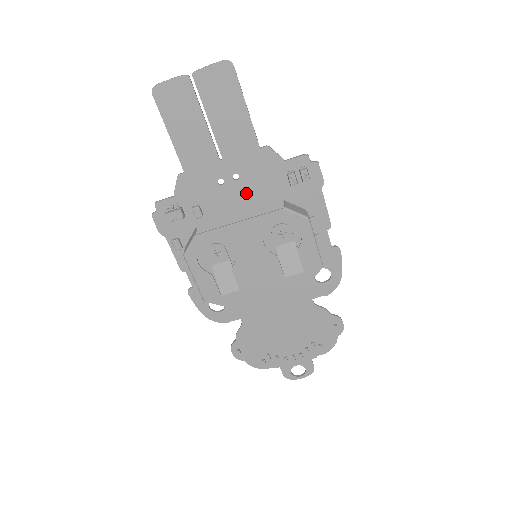
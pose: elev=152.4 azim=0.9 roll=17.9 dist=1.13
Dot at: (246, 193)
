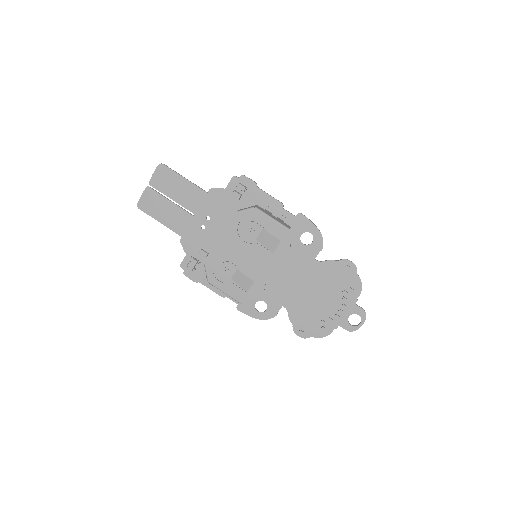
Dot at: (220, 223)
